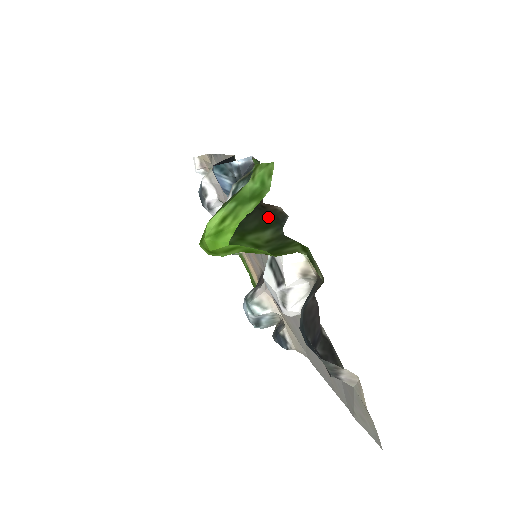
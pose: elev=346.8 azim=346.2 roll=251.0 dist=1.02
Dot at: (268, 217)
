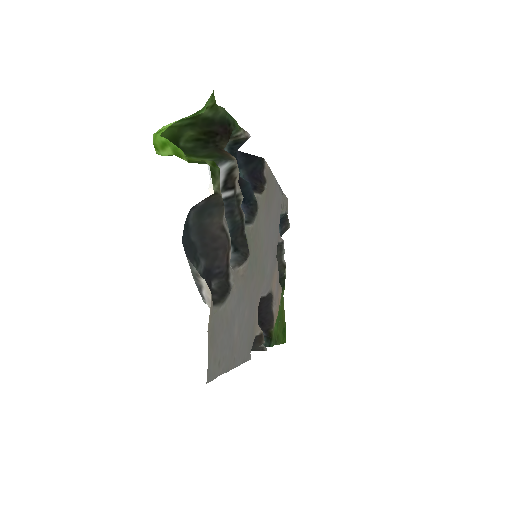
Dot at: (216, 153)
